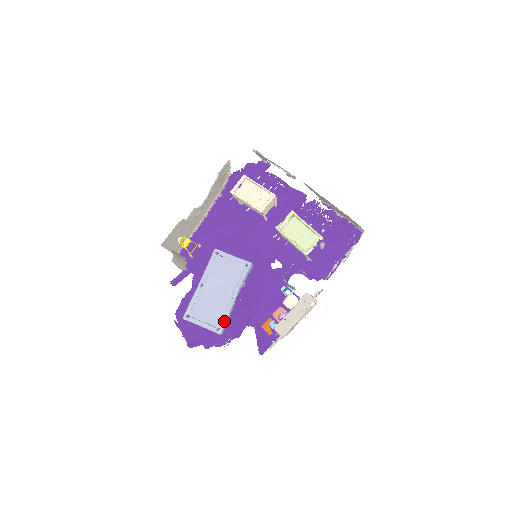
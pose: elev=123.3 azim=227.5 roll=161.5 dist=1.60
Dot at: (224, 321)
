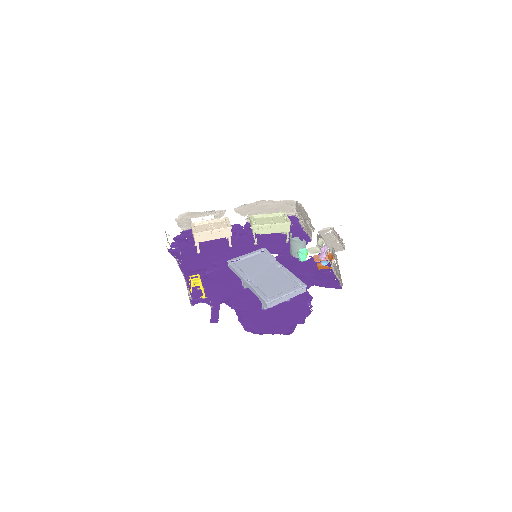
Dot at: (297, 279)
